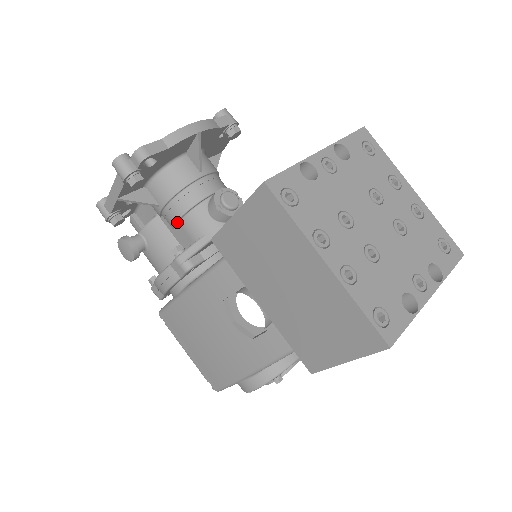
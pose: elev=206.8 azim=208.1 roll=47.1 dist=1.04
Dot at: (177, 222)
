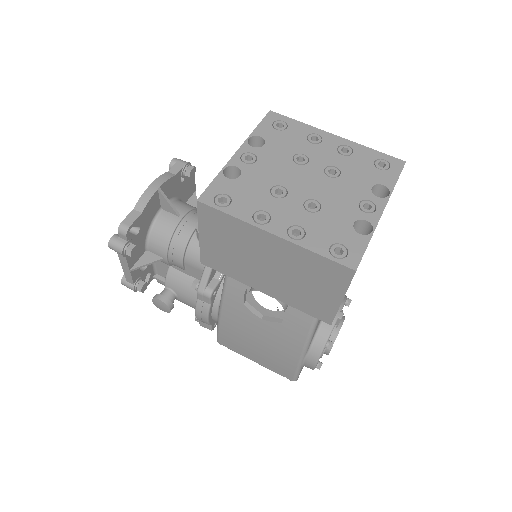
Dot at: (183, 263)
